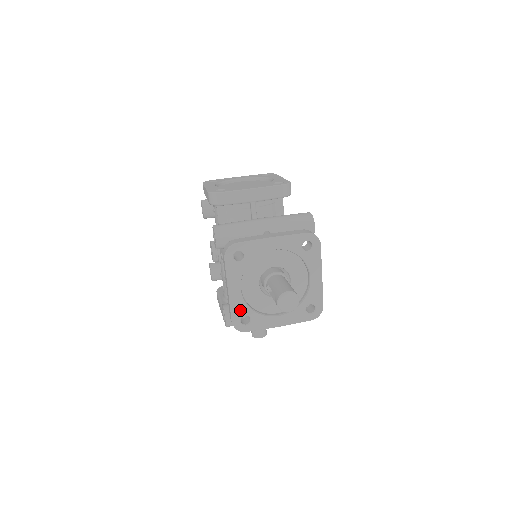
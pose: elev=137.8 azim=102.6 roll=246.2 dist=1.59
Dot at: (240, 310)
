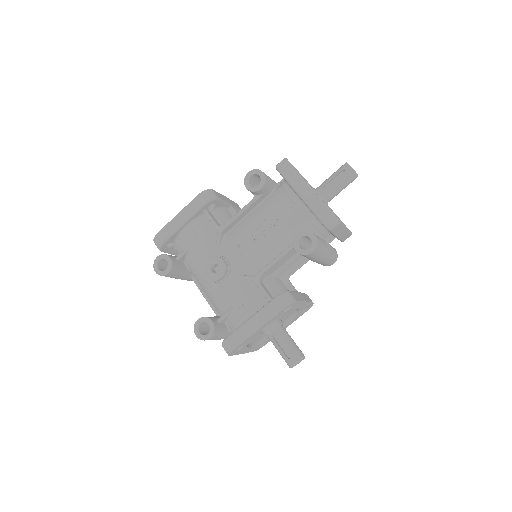
Dot at: occluded
